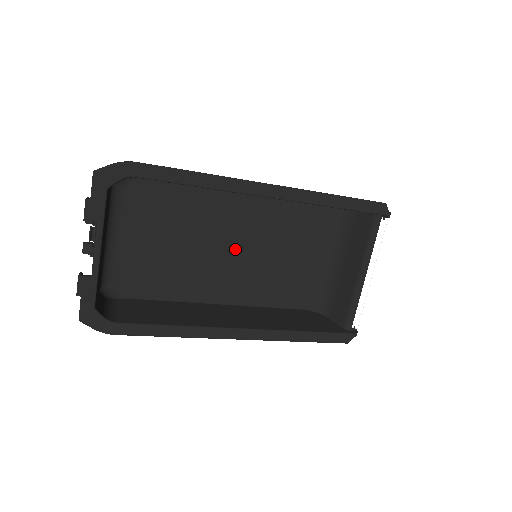
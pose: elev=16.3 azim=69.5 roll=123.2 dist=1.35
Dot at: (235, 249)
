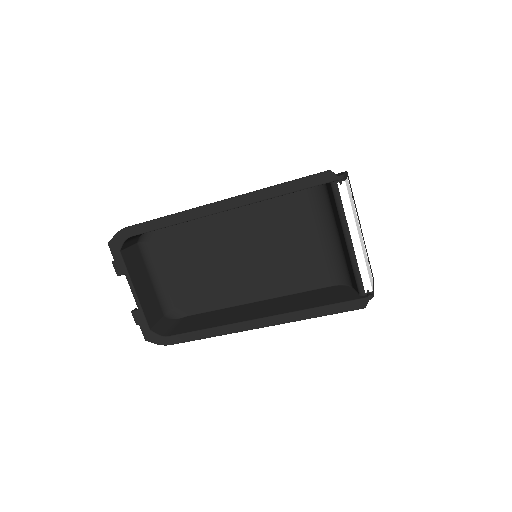
Dot at: (245, 255)
